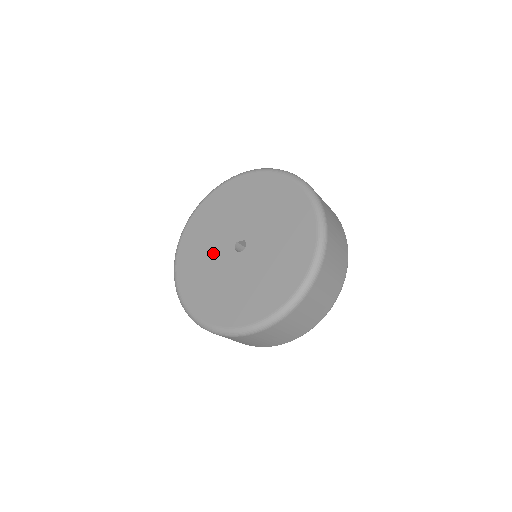
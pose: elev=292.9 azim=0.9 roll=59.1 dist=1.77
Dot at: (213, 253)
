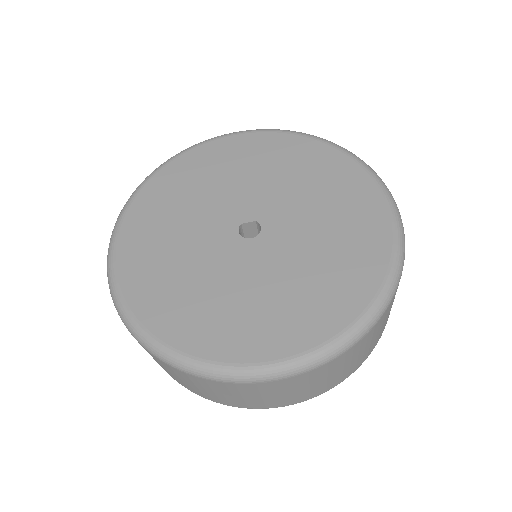
Dot at: (195, 241)
